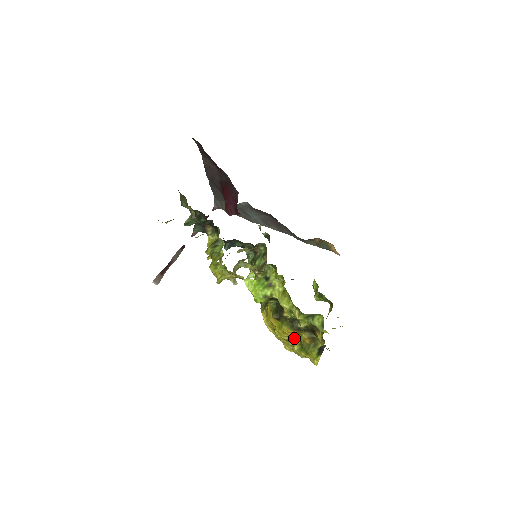
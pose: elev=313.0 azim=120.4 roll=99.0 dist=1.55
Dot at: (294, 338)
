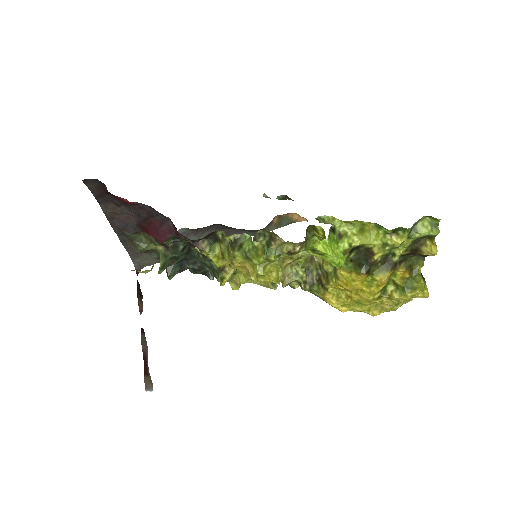
Dot at: (385, 288)
